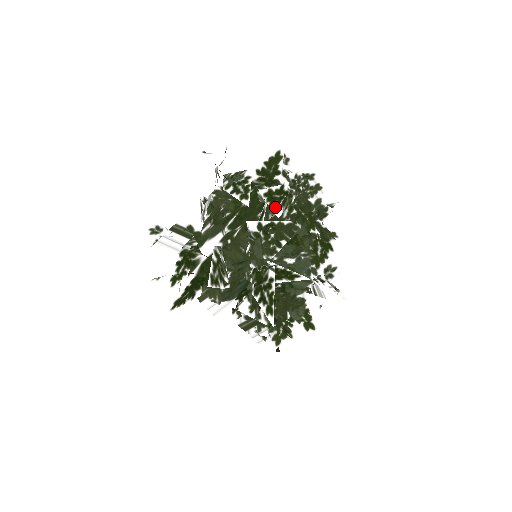
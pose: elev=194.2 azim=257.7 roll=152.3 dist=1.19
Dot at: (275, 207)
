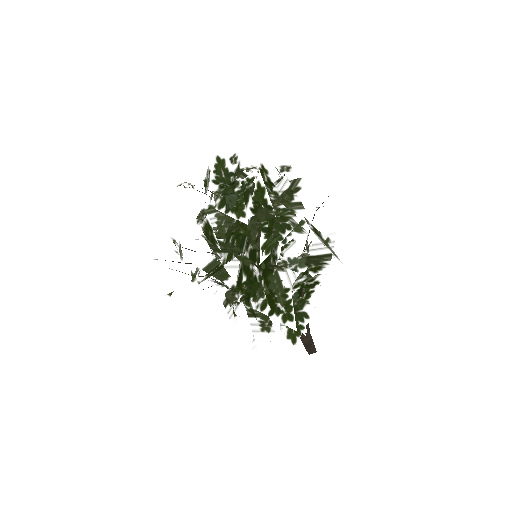
Dot at: occluded
